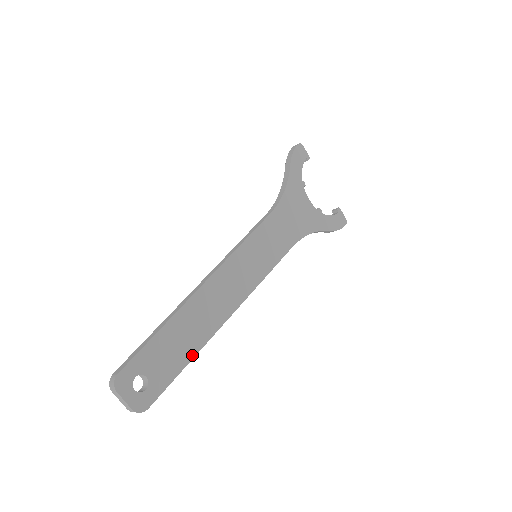
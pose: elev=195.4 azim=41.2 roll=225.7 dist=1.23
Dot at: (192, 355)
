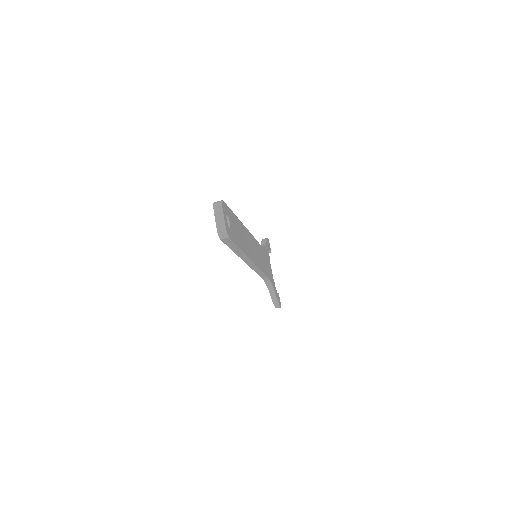
Dot at: (242, 248)
